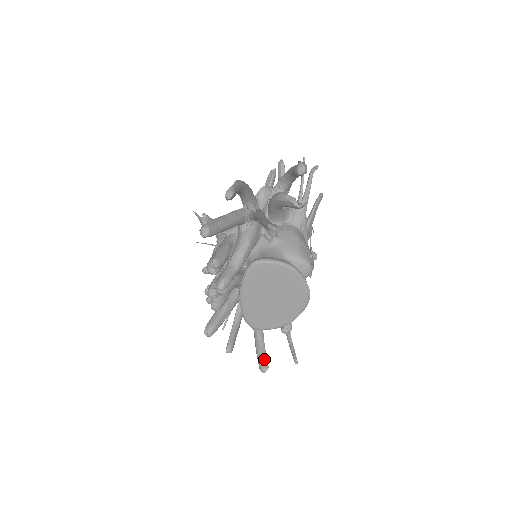
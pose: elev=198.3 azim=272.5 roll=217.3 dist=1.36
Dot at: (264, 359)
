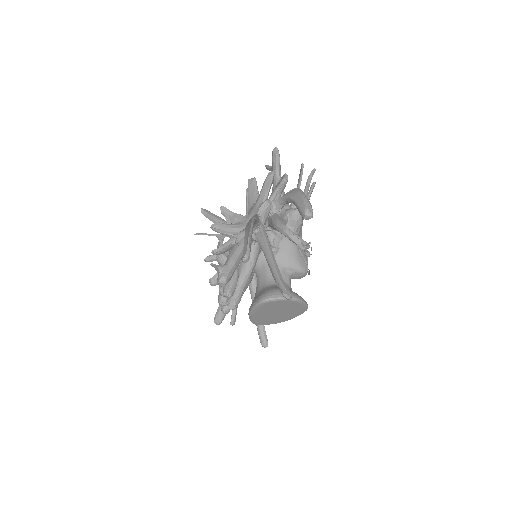
Dot at: (265, 338)
